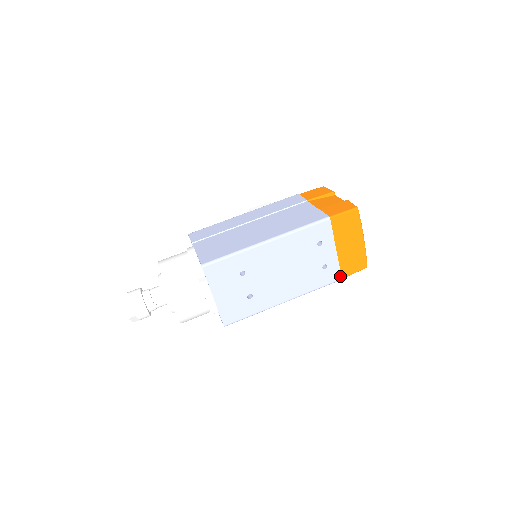
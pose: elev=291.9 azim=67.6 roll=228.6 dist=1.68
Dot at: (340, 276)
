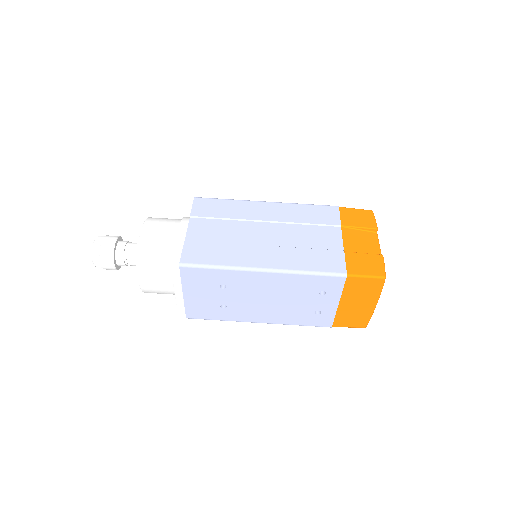
Dot at: (331, 325)
